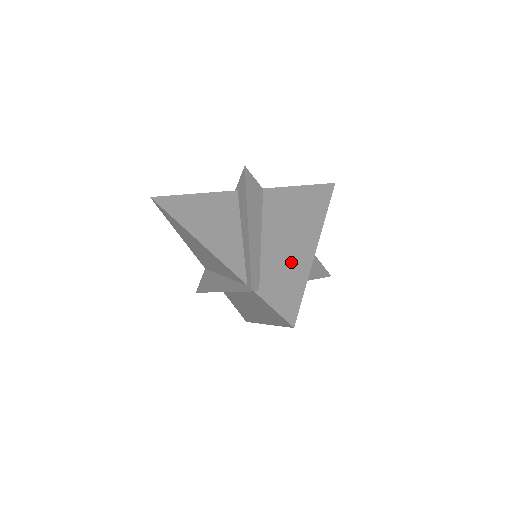
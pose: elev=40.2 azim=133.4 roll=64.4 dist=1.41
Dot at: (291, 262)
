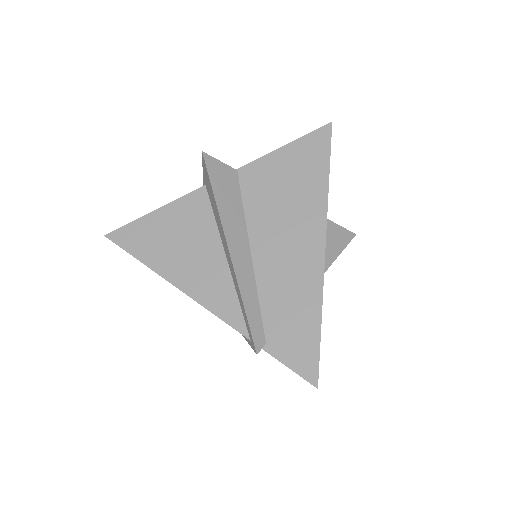
Dot at: (296, 287)
